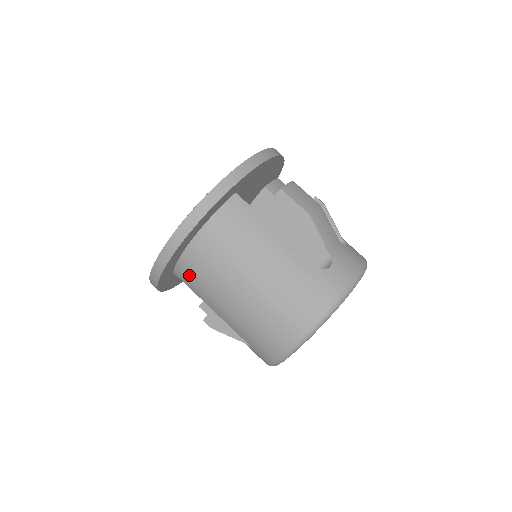
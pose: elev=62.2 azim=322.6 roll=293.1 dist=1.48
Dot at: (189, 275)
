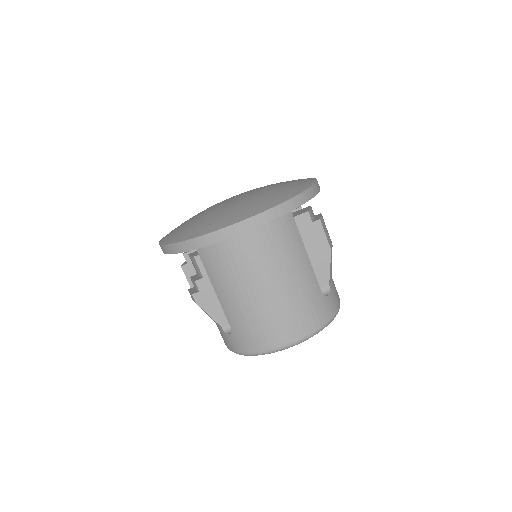
Dot at: (216, 256)
